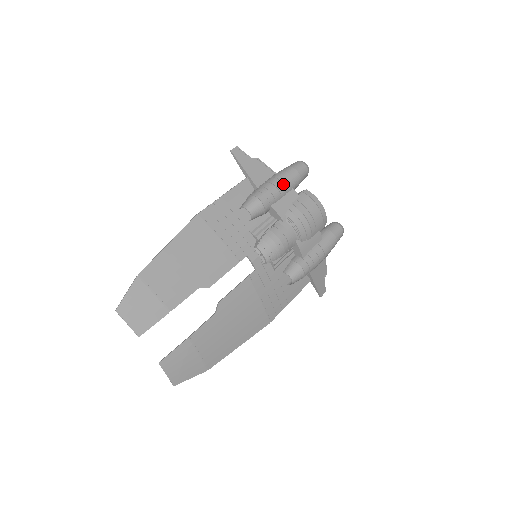
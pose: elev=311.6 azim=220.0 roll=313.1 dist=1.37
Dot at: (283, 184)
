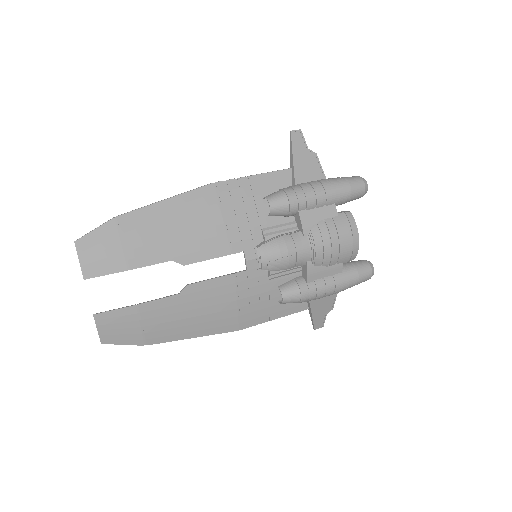
Dot at: (325, 194)
